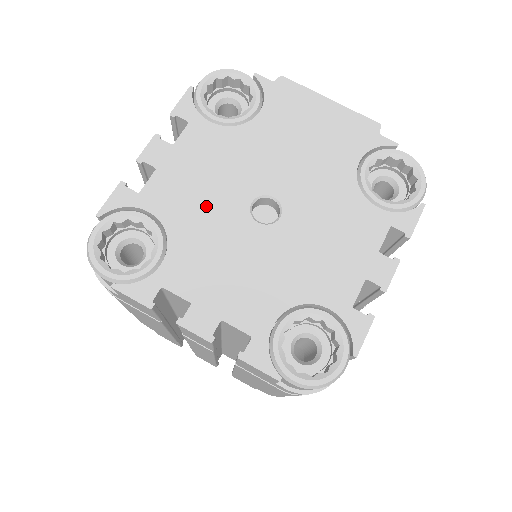
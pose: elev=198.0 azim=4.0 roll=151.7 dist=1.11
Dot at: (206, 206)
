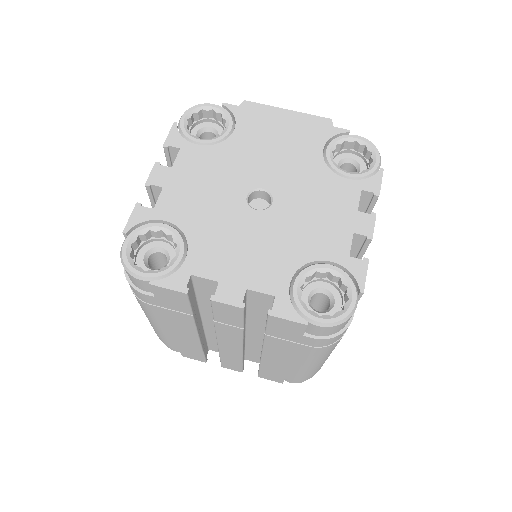
Dot at: (211, 207)
